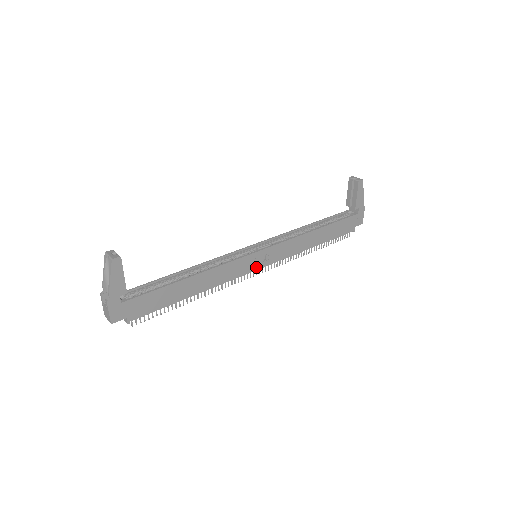
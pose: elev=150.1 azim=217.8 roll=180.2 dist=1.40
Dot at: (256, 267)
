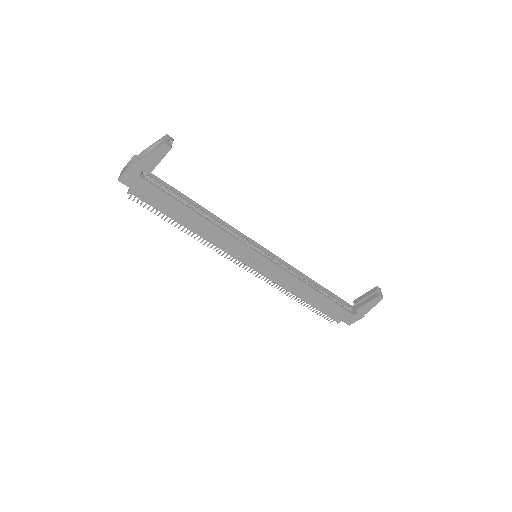
Dot at: (247, 262)
